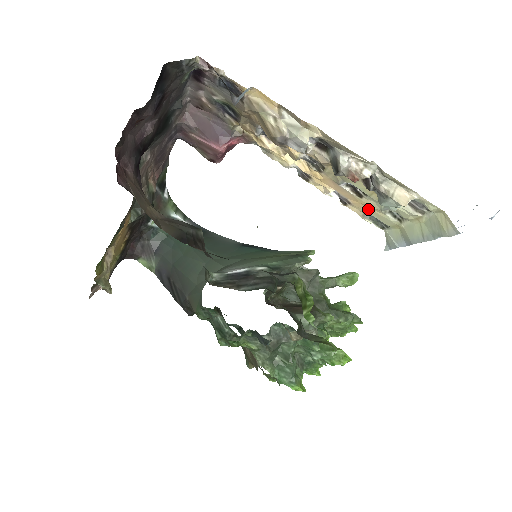
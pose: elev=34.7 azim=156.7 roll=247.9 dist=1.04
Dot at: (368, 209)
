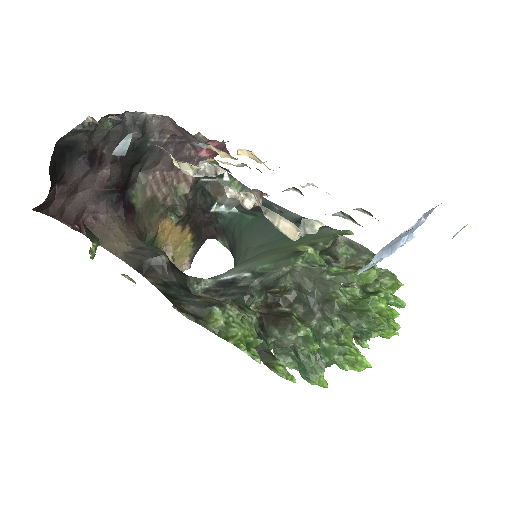
Dot at: occluded
